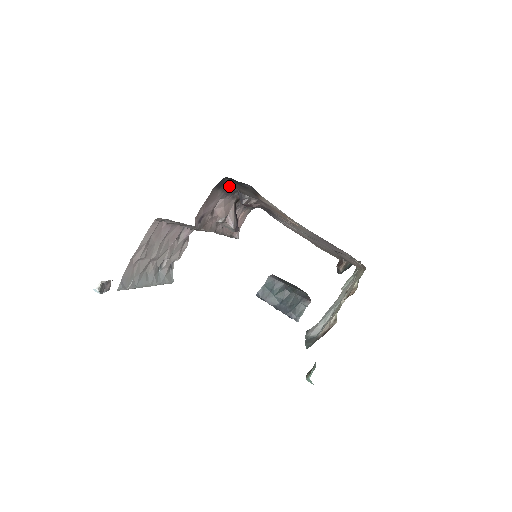
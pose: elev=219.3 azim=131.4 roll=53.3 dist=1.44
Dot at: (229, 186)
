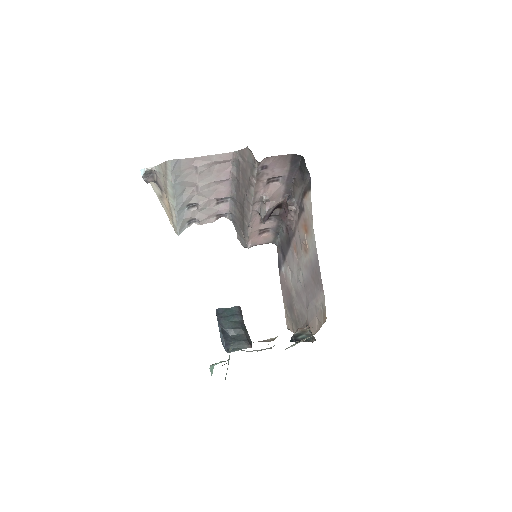
Dot at: (293, 175)
